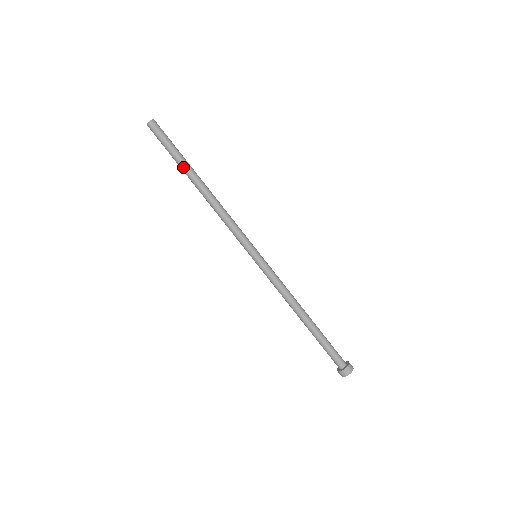
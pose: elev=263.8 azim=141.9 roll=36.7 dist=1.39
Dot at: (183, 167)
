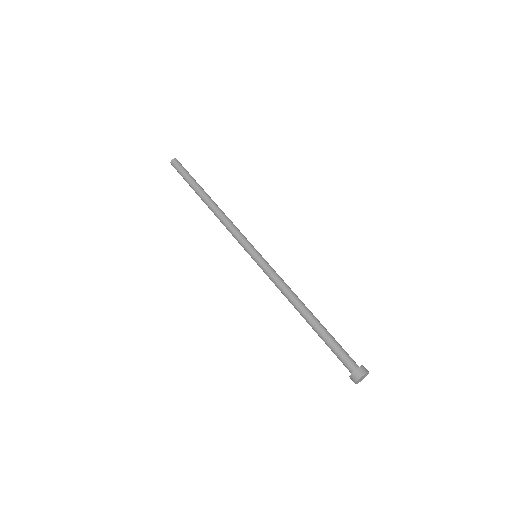
Dot at: (196, 186)
